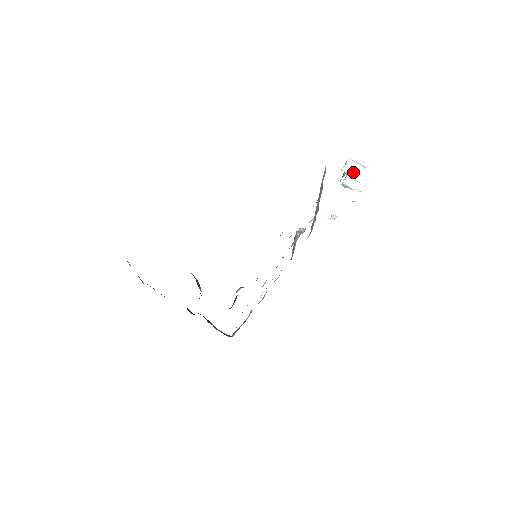
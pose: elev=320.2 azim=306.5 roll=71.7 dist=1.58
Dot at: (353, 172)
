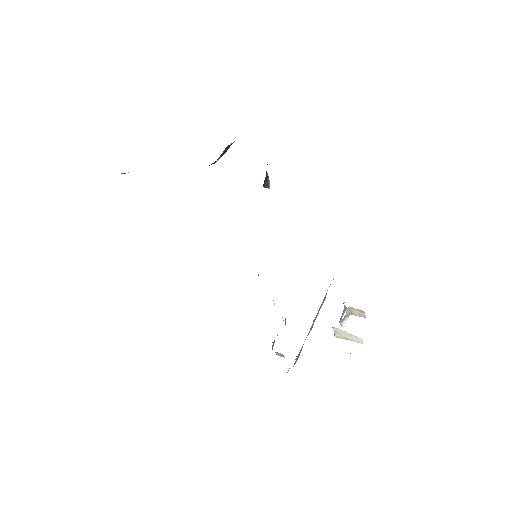
Dot at: occluded
